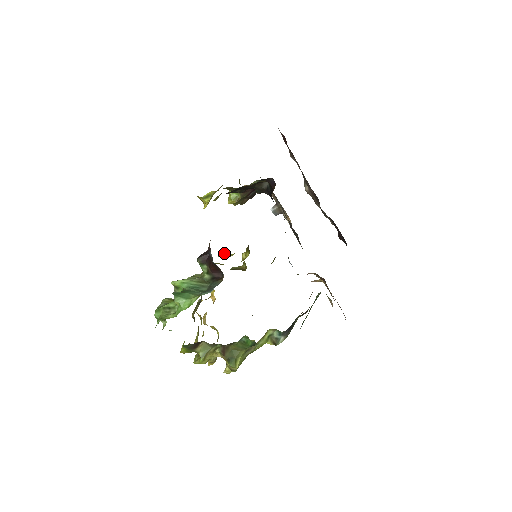
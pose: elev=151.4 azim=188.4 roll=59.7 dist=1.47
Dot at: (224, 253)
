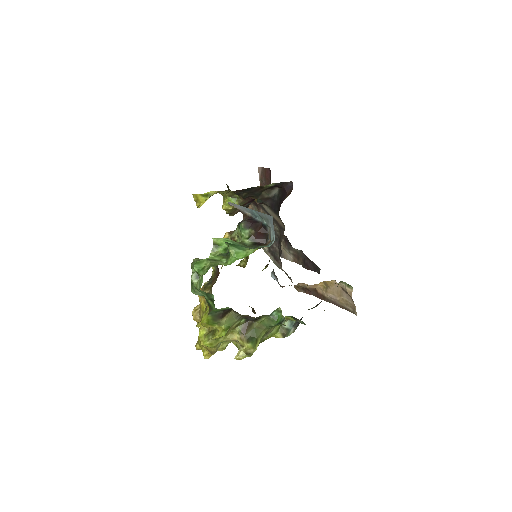
Dot at: occluded
